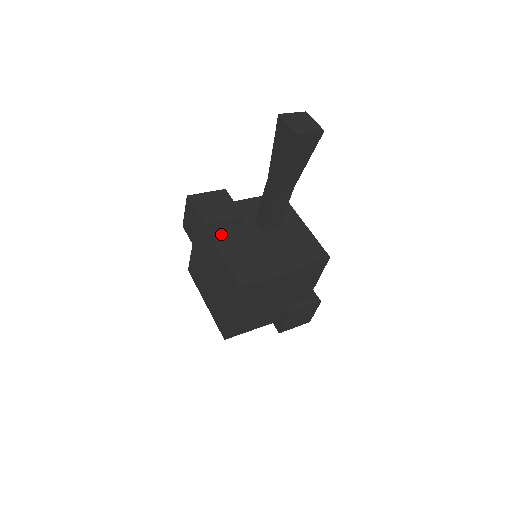
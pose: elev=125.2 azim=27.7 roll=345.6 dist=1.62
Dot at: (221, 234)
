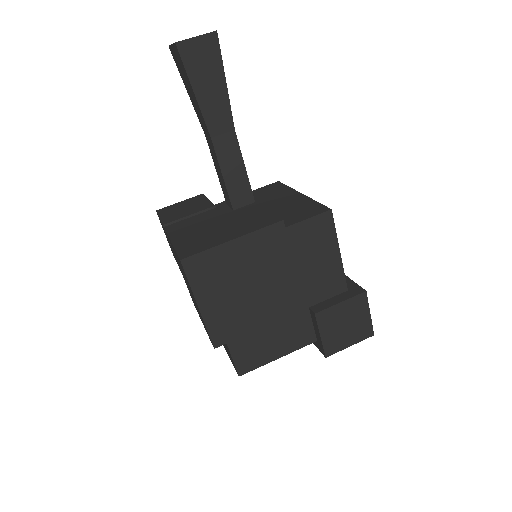
Dot at: (179, 225)
